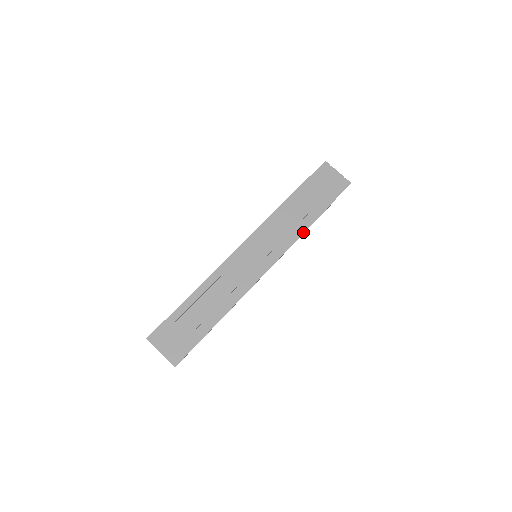
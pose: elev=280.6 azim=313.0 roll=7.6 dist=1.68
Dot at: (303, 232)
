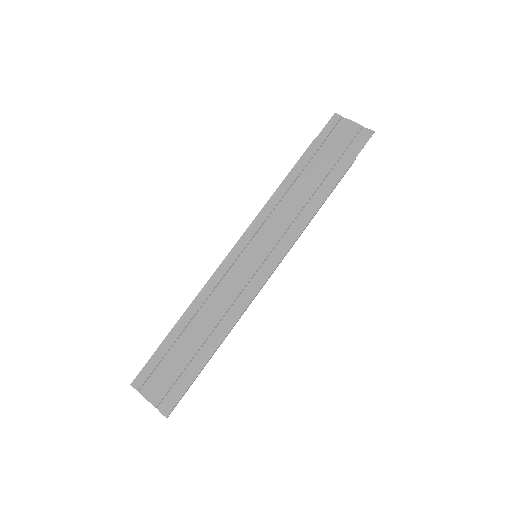
Dot at: (315, 212)
